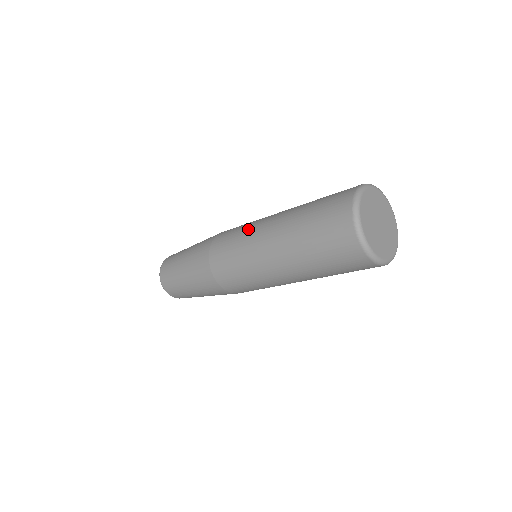
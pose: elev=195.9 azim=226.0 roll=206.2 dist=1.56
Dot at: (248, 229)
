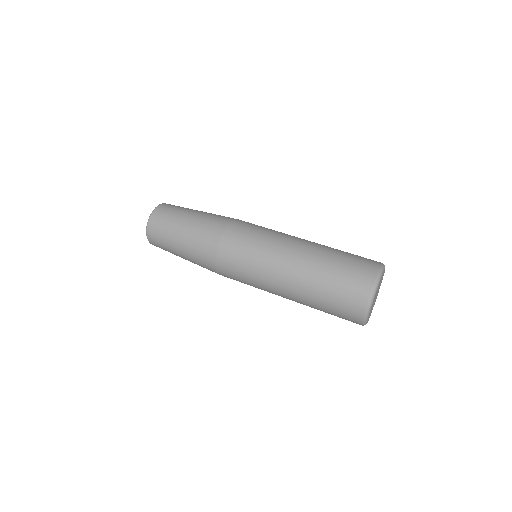
Dot at: (270, 241)
